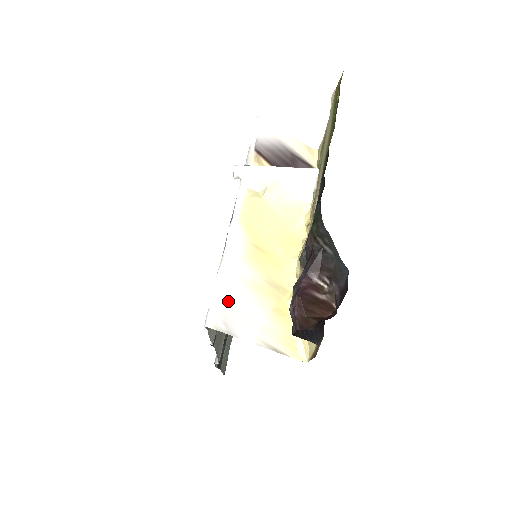
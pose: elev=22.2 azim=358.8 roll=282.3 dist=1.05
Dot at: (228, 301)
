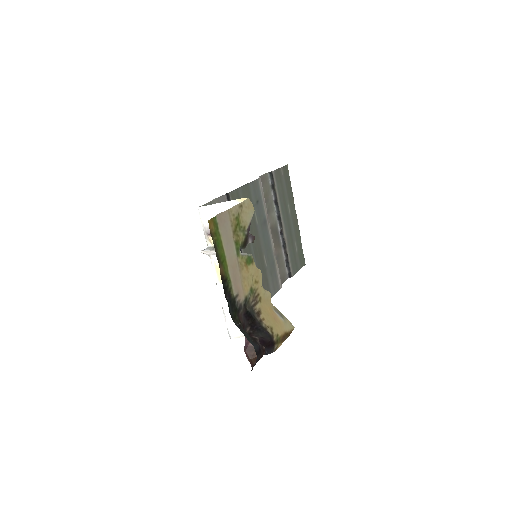
Dot at: occluded
